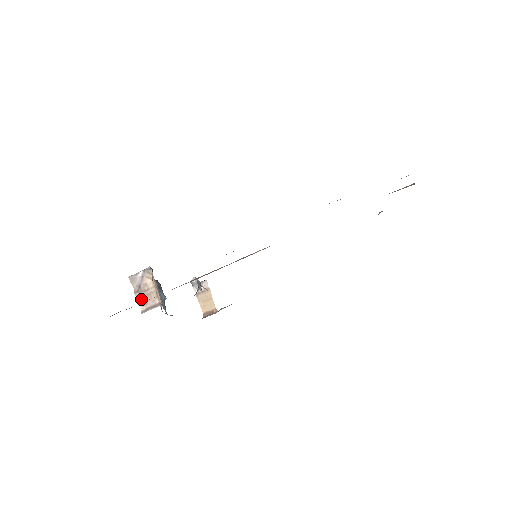
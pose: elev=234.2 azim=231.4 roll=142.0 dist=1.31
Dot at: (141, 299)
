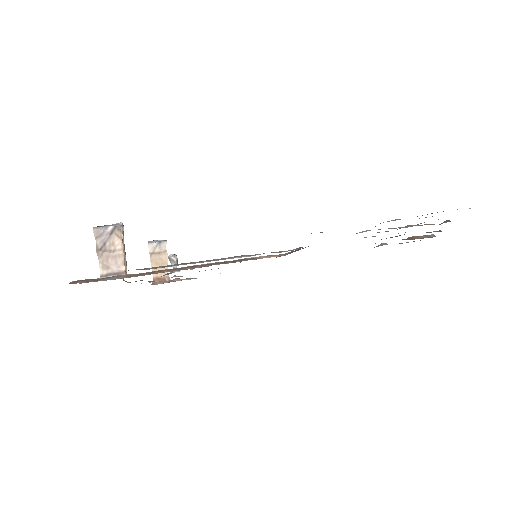
Dot at: (103, 260)
